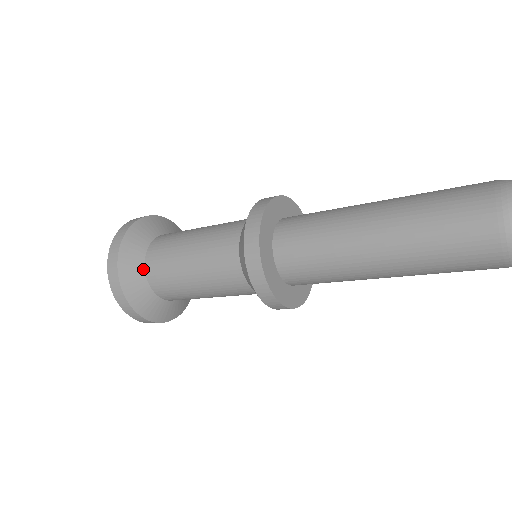
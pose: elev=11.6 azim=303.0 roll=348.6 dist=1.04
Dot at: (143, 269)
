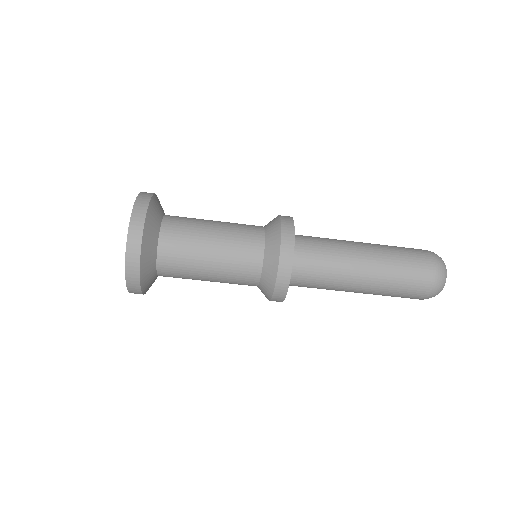
Dot at: (164, 214)
